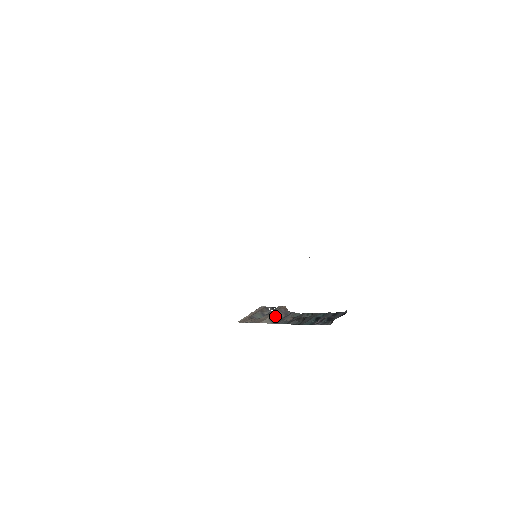
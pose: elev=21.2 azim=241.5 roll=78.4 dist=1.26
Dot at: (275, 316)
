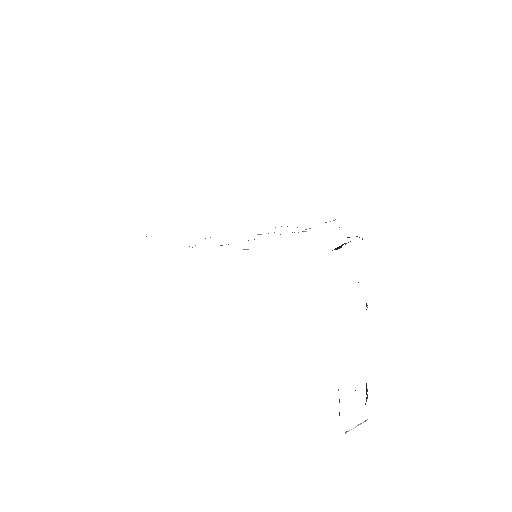
Dot at: occluded
